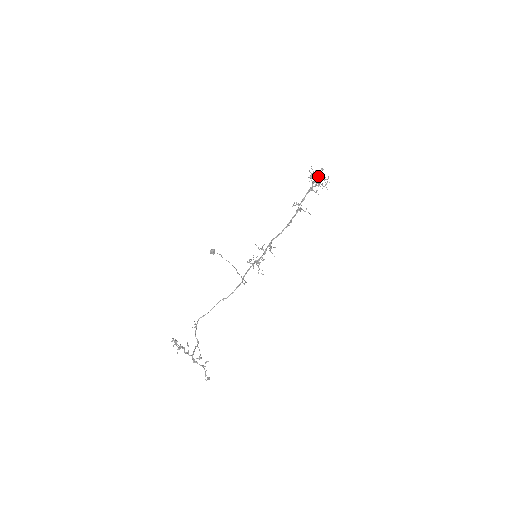
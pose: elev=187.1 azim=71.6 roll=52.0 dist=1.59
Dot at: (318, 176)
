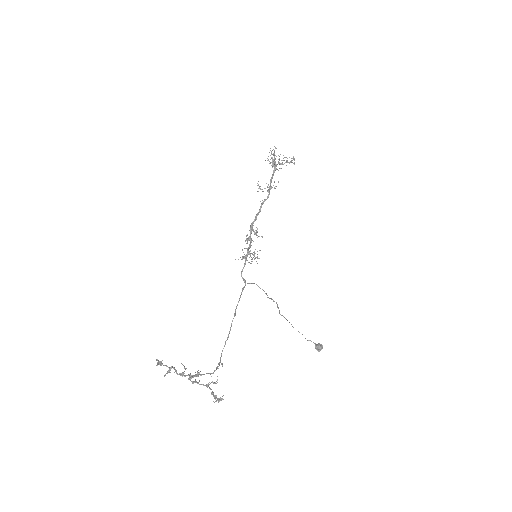
Dot at: (274, 157)
